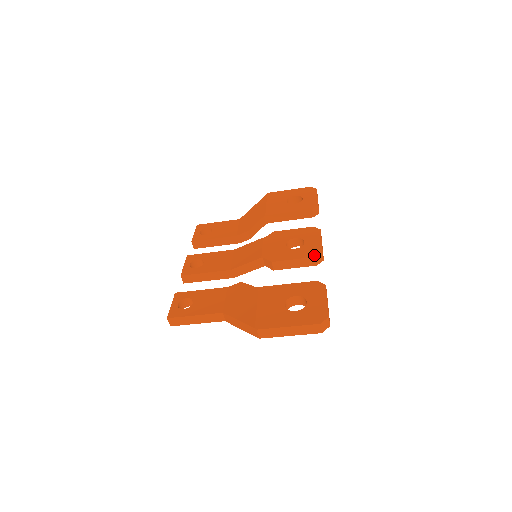
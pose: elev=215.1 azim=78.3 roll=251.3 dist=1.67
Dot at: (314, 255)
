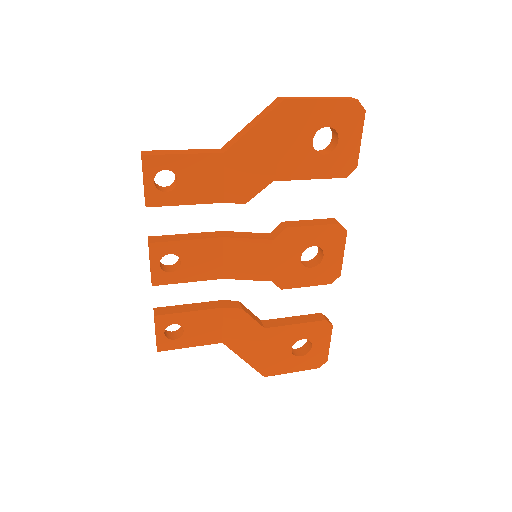
Dot at: (330, 282)
